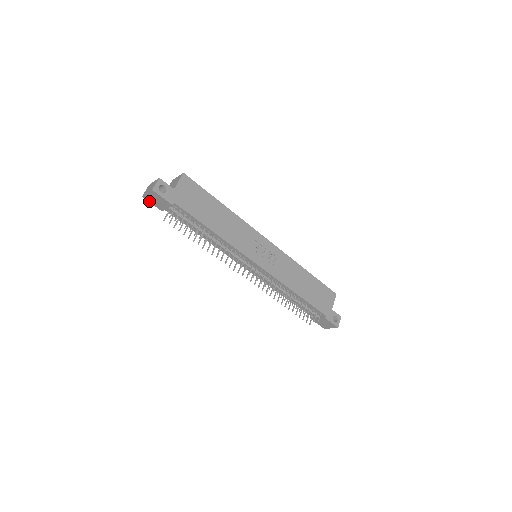
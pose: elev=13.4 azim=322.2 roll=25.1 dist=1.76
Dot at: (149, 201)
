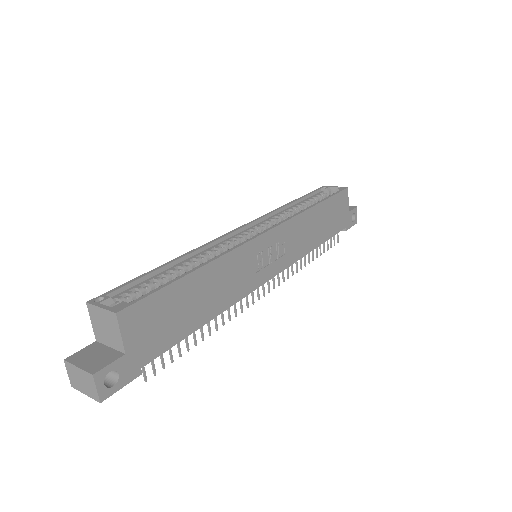
Dot at: occluded
